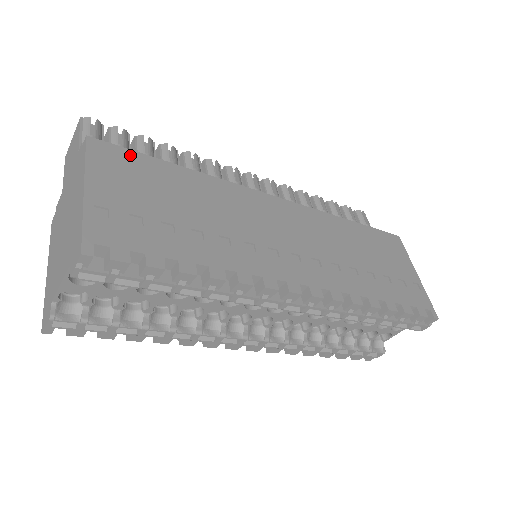
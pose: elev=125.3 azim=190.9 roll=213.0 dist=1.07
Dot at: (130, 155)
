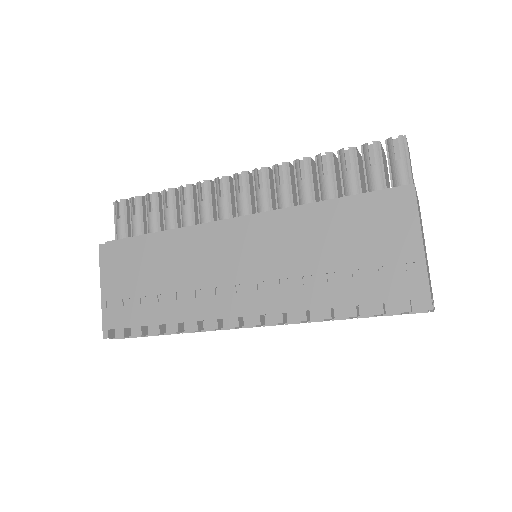
Dot at: (121, 246)
